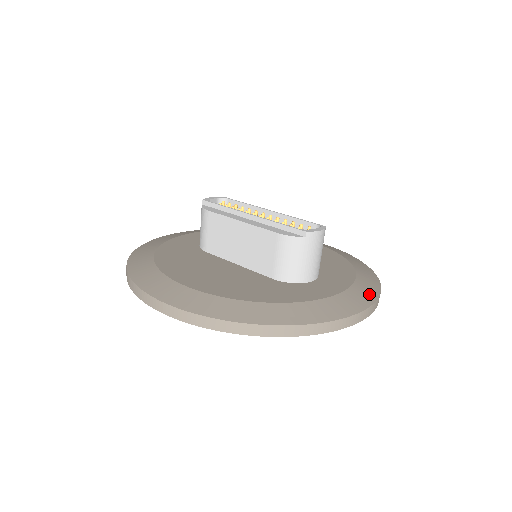
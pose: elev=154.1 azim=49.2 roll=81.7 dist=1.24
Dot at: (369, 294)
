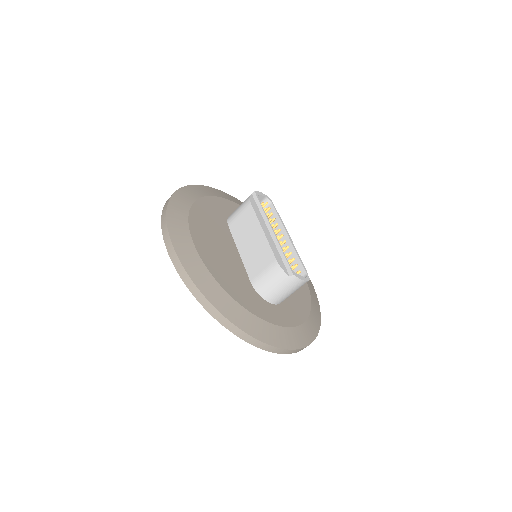
Dot at: (299, 341)
